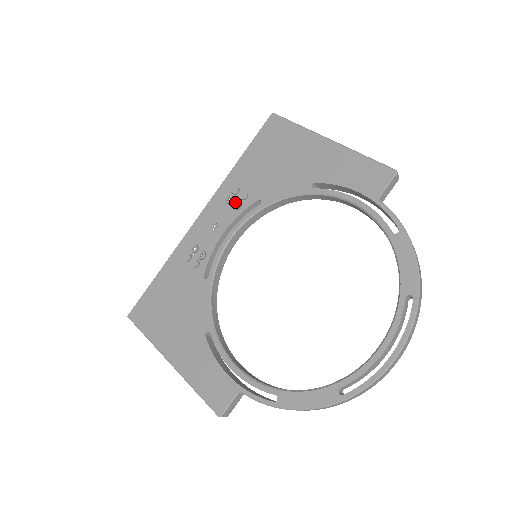
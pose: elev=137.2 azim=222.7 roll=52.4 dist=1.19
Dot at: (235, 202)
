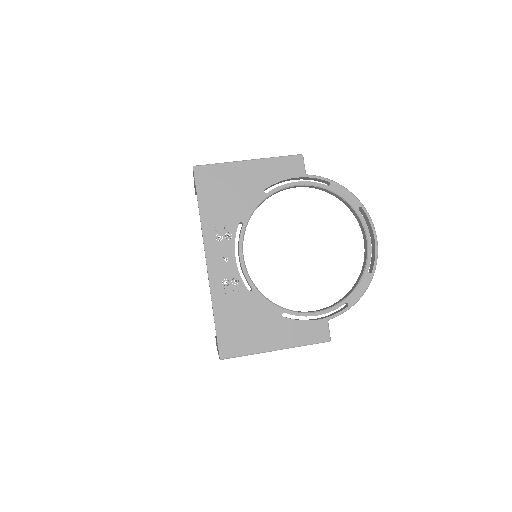
Dot at: (226, 235)
